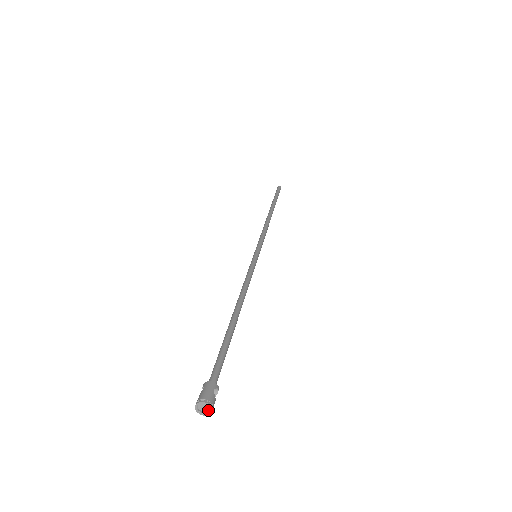
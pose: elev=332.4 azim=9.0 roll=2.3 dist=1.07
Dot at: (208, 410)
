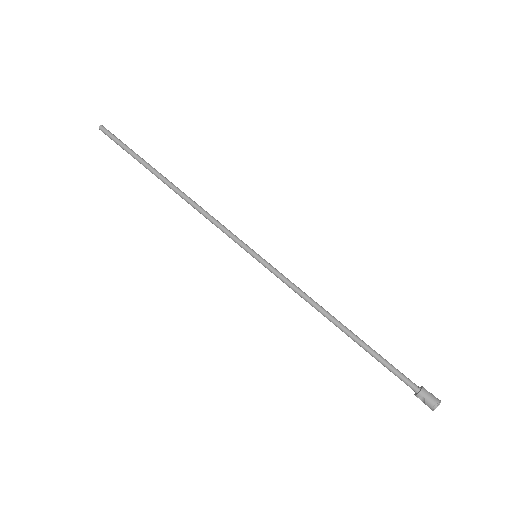
Dot at: (435, 402)
